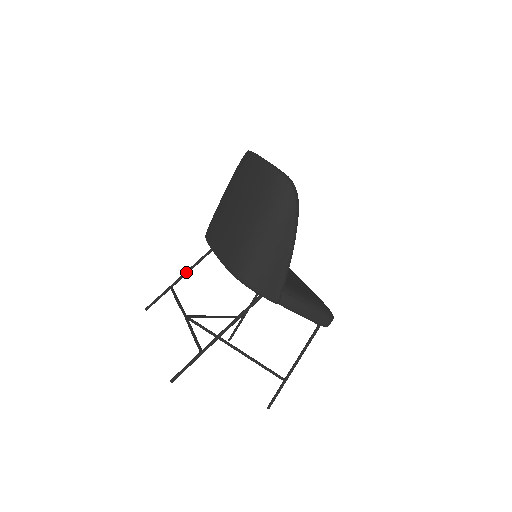
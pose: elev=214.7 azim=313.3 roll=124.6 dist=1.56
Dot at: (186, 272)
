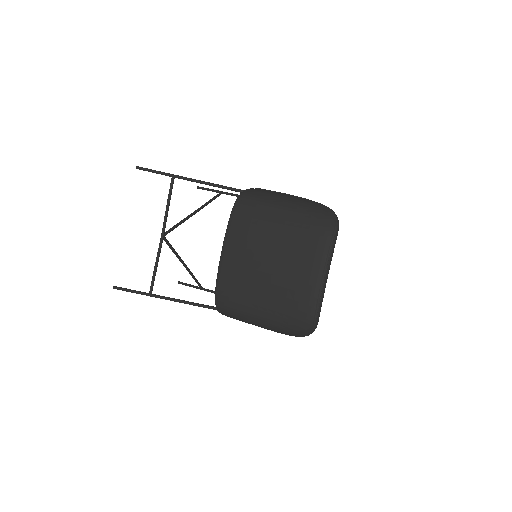
Dot at: (197, 182)
